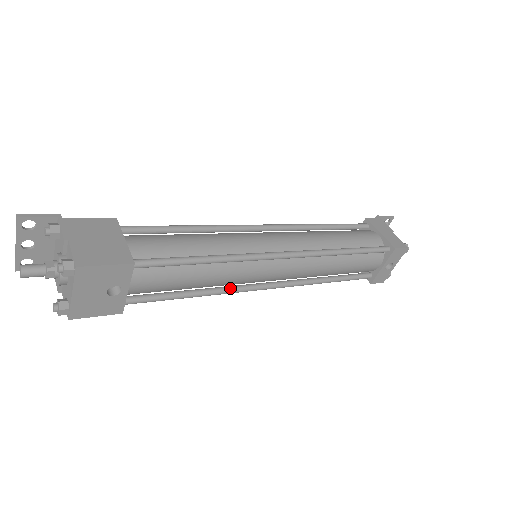
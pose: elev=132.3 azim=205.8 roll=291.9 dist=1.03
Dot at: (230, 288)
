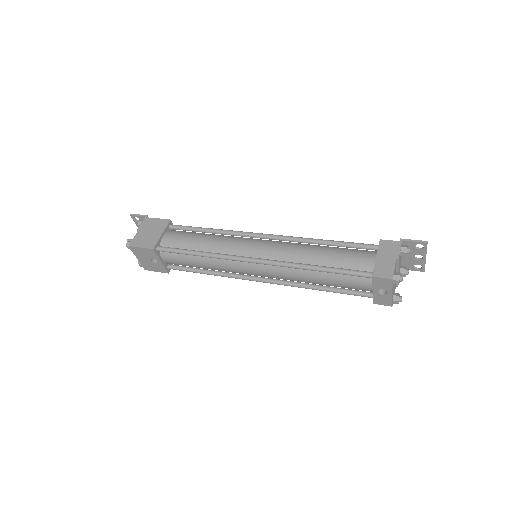
Dot at: (230, 274)
